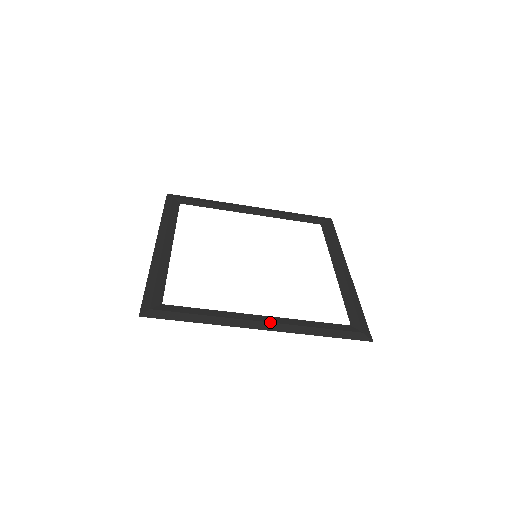
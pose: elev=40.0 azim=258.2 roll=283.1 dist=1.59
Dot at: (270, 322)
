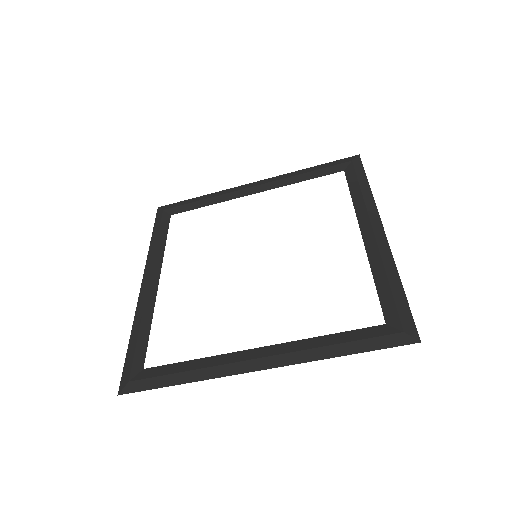
Dot at: (269, 356)
